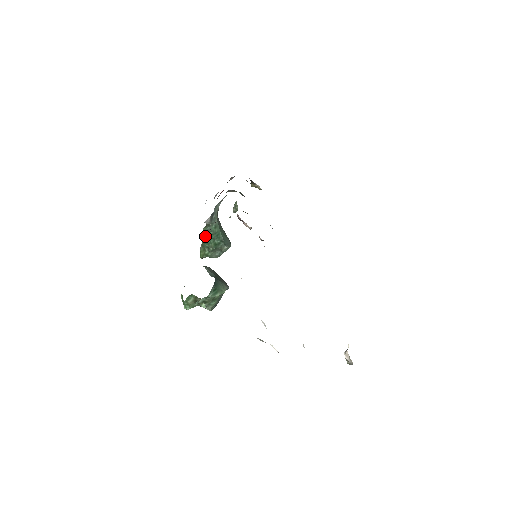
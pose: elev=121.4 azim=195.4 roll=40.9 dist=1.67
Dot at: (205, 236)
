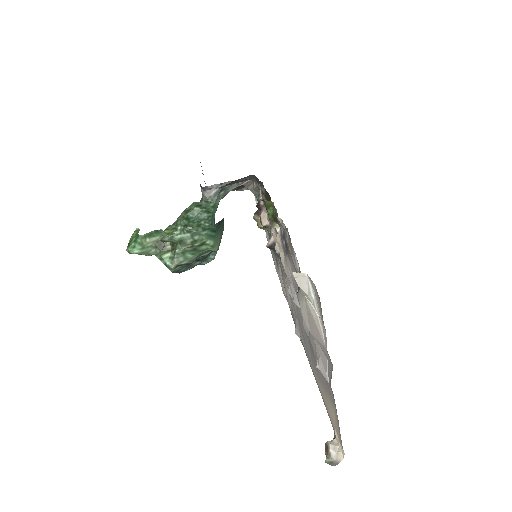
Dot at: (192, 210)
